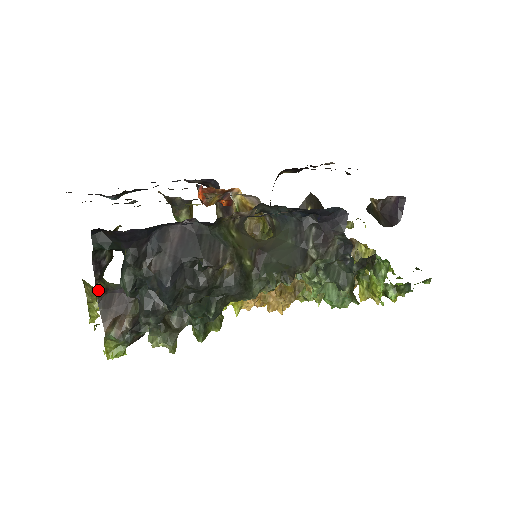
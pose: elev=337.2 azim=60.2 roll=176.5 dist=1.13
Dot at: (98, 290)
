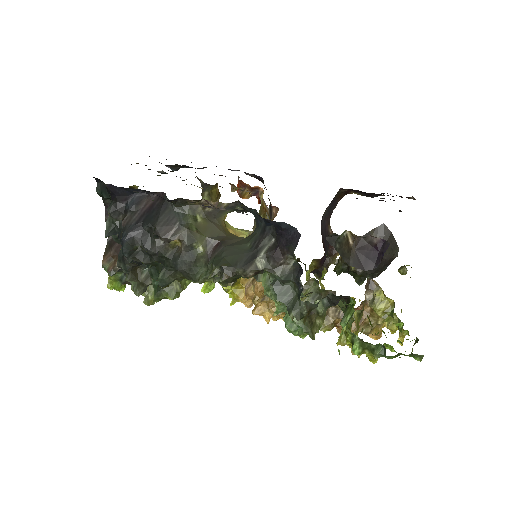
Dot at: occluded
